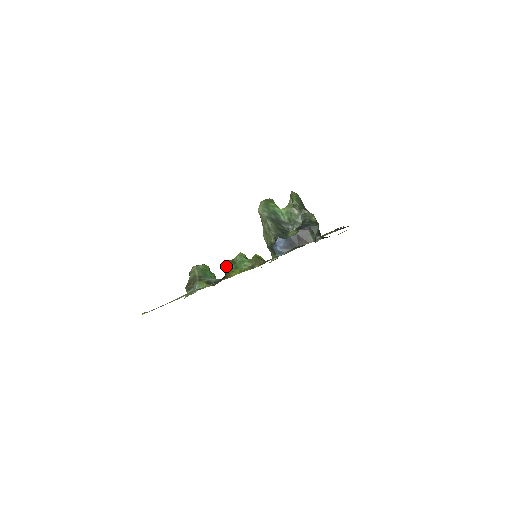
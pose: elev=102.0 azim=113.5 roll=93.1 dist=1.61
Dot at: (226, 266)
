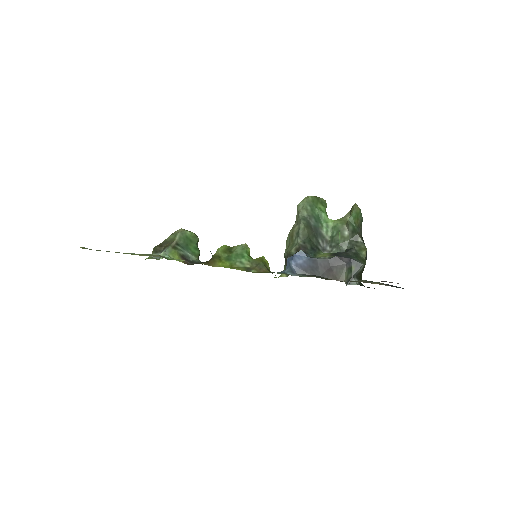
Dot at: (218, 250)
